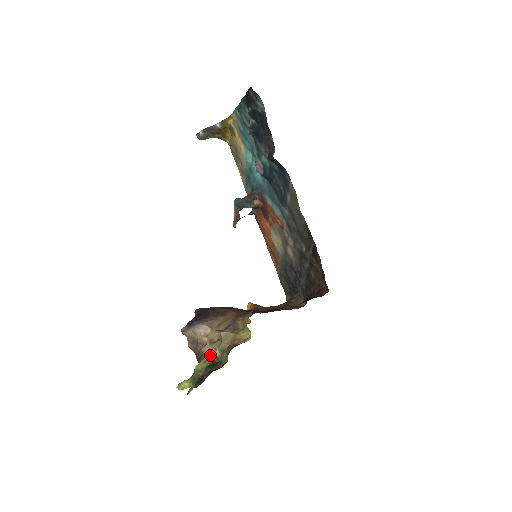
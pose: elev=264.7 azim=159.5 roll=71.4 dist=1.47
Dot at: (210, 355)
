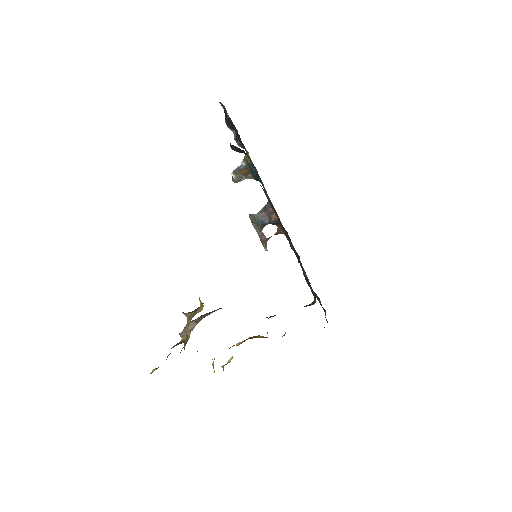
Dot at: (180, 341)
